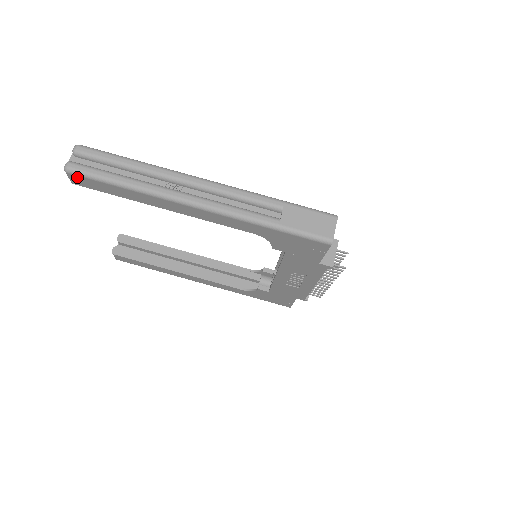
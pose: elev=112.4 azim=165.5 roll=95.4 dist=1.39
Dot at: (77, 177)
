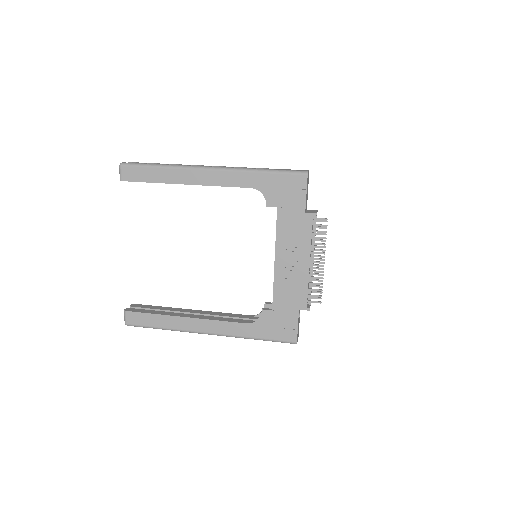
Dot at: (127, 169)
